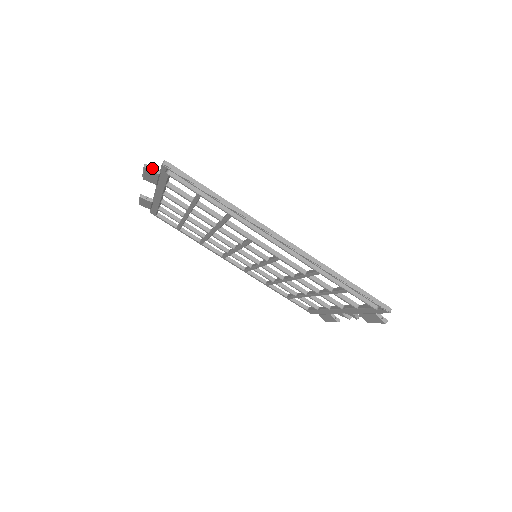
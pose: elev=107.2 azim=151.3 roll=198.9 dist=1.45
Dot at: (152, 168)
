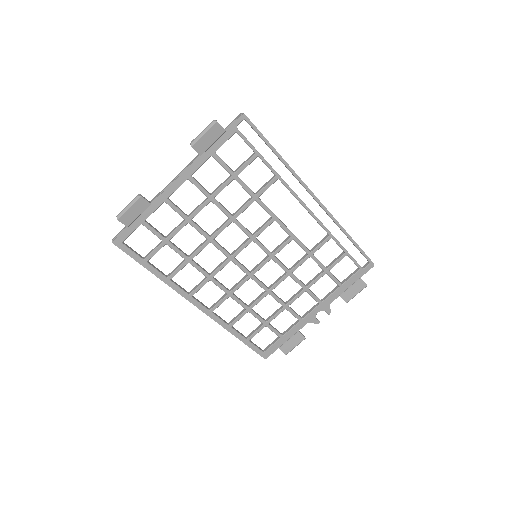
Dot at: (218, 126)
